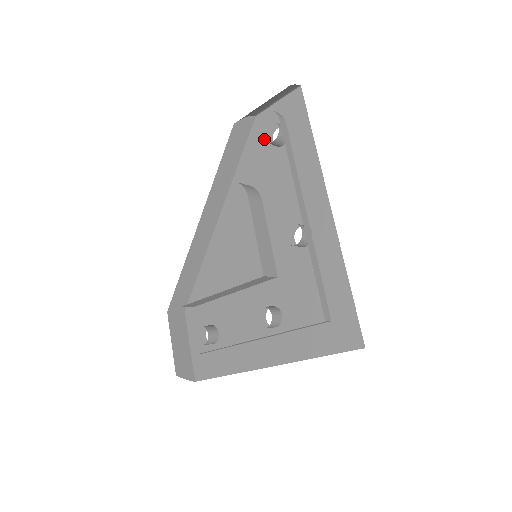
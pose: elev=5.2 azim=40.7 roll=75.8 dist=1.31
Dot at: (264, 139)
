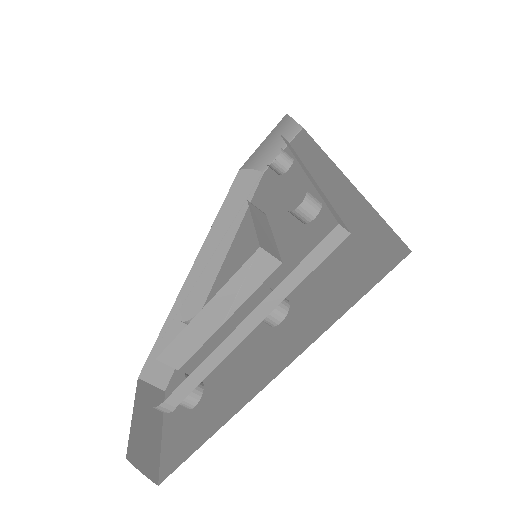
Dot at: (271, 179)
